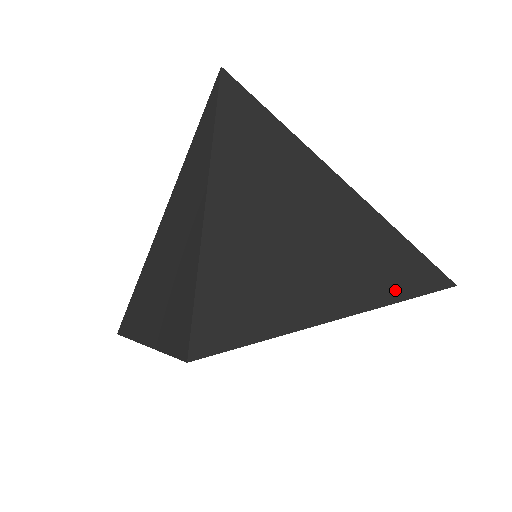
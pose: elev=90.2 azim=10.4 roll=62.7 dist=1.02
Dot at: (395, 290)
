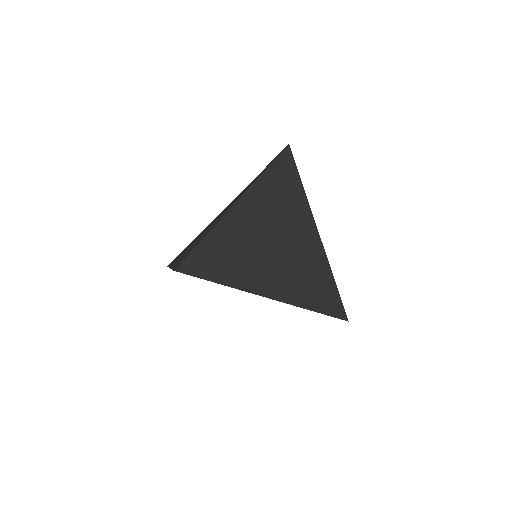
Dot at: (305, 302)
